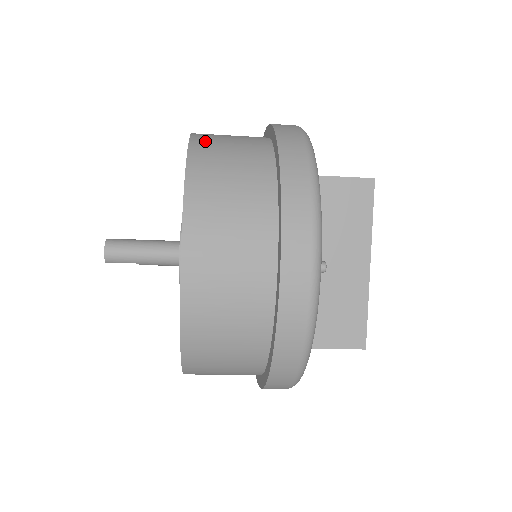
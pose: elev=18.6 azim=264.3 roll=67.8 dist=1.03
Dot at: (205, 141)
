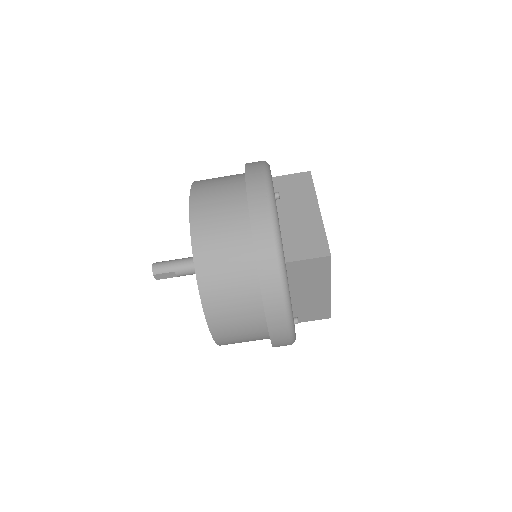
Dot at: occluded
